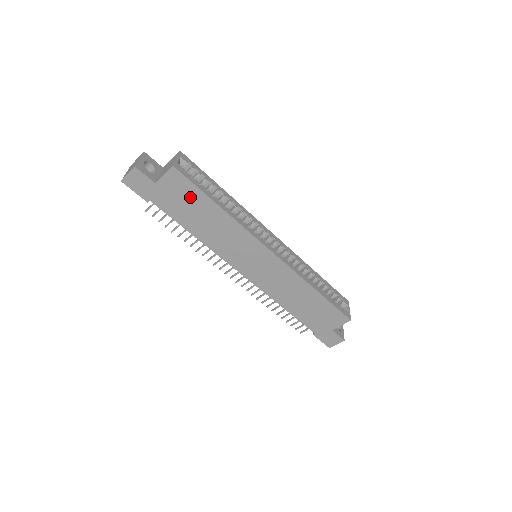
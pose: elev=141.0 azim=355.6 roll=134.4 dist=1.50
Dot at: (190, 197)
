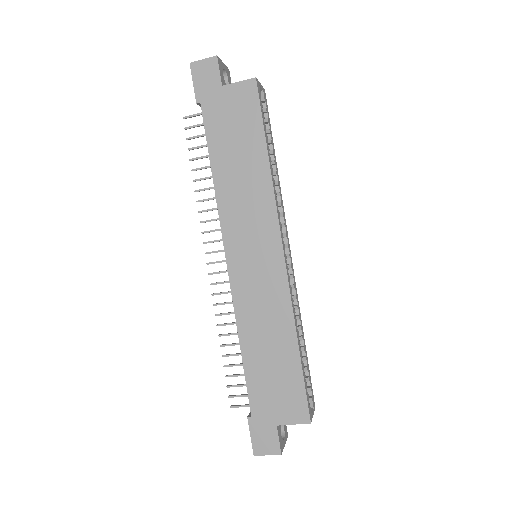
Dot at: (245, 124)
